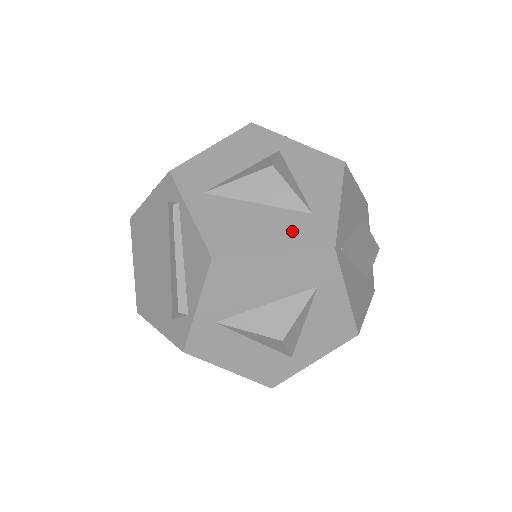
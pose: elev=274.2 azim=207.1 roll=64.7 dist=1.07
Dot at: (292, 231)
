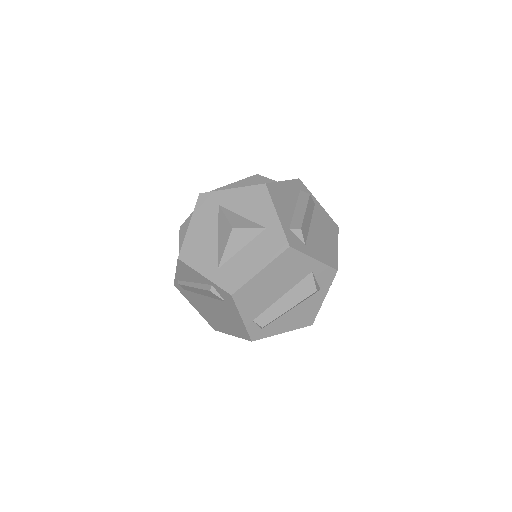
Dot at: occluded
